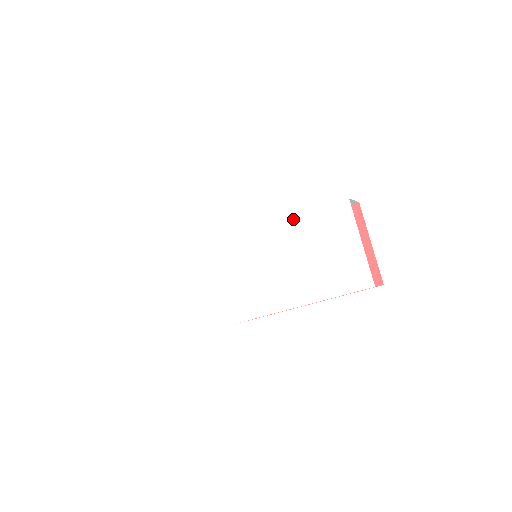
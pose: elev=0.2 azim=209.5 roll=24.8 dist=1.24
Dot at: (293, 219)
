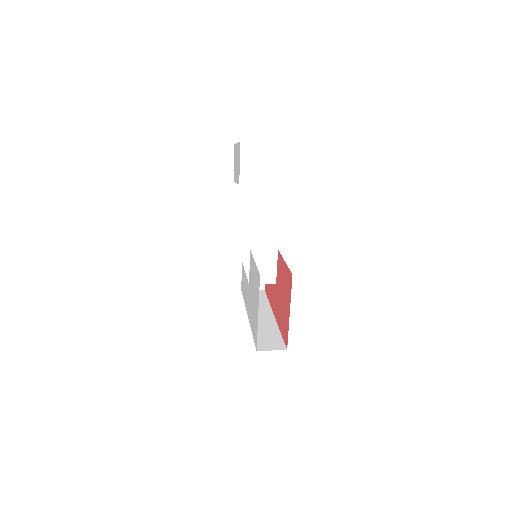
Dot at: (252, 255)
